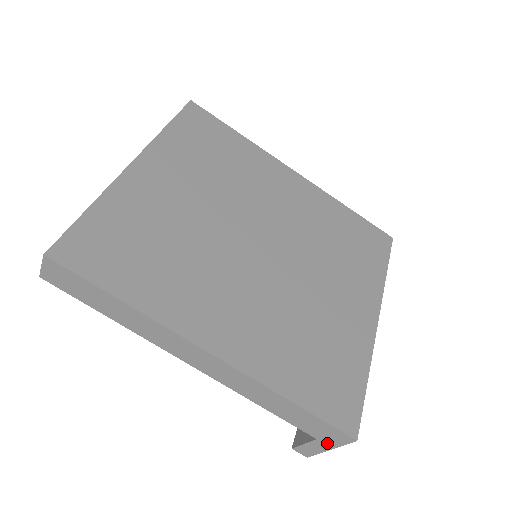
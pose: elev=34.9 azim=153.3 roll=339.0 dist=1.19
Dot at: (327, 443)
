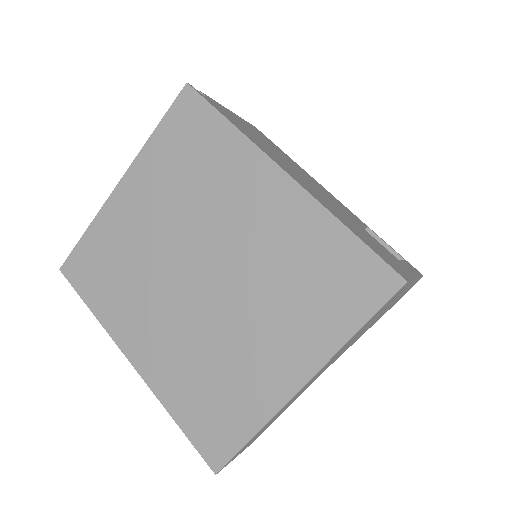
Dot at: occluded
